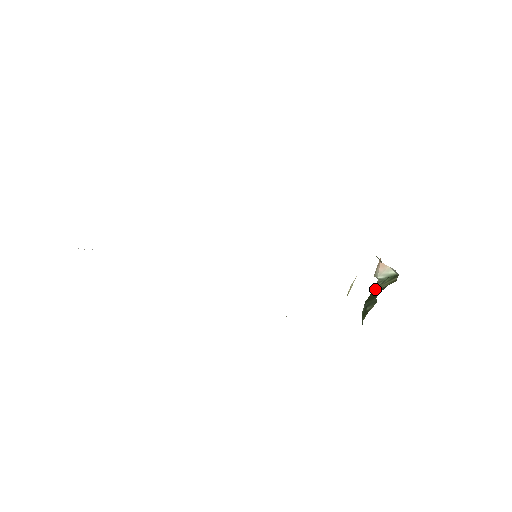
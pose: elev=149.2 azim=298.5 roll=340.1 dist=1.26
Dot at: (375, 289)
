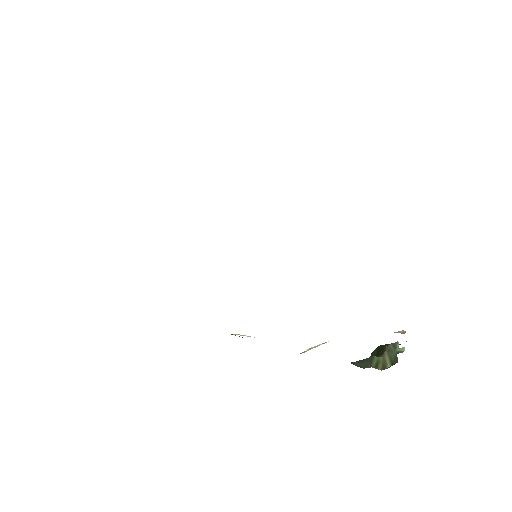
Dot at: (385, 348)
